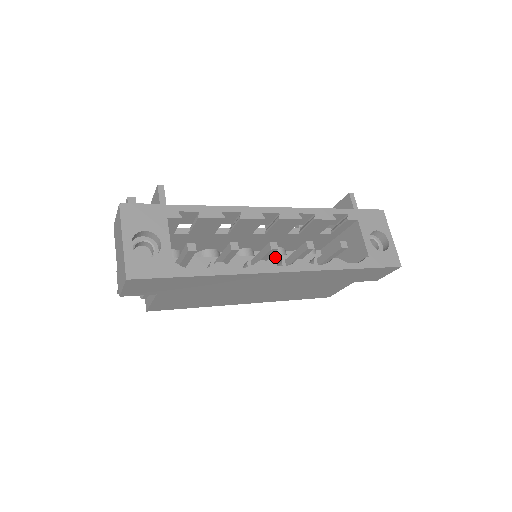
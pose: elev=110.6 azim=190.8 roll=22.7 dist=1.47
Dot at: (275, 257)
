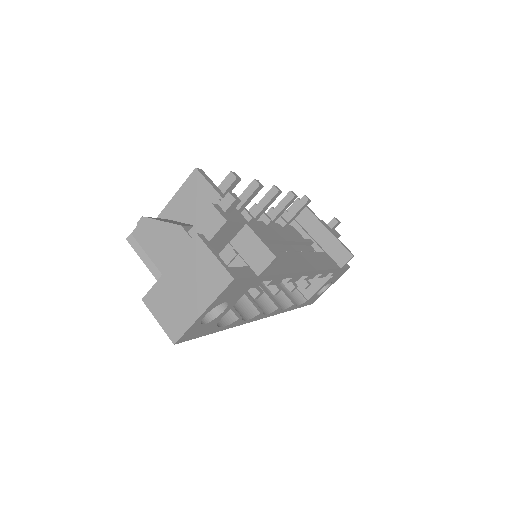
Dot at: occluded
